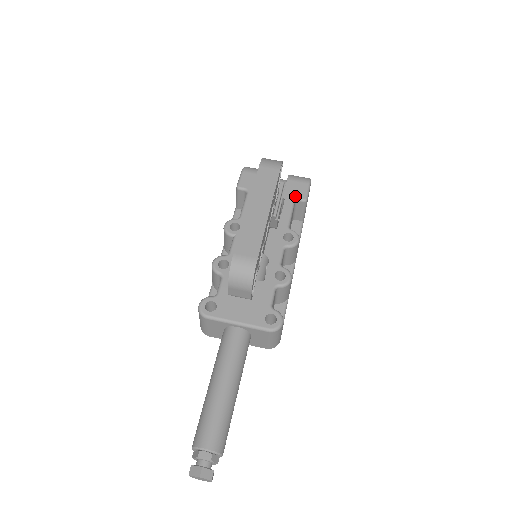
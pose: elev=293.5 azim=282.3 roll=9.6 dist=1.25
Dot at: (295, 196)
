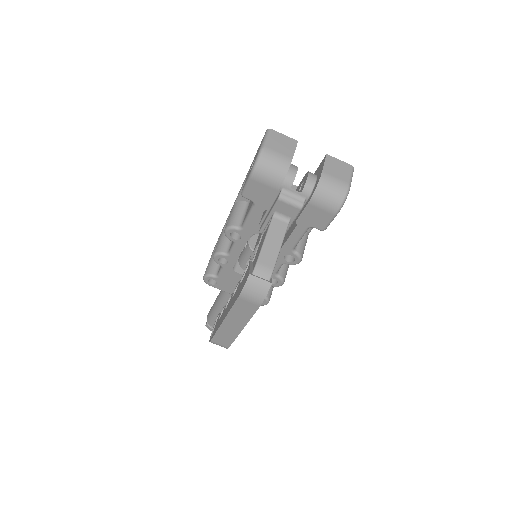
Dot at: (311, 225)
